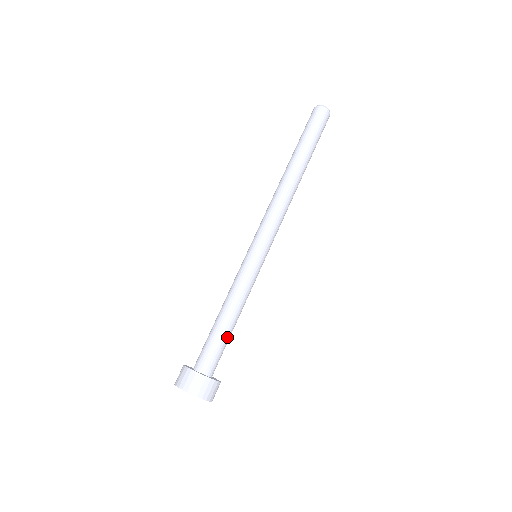
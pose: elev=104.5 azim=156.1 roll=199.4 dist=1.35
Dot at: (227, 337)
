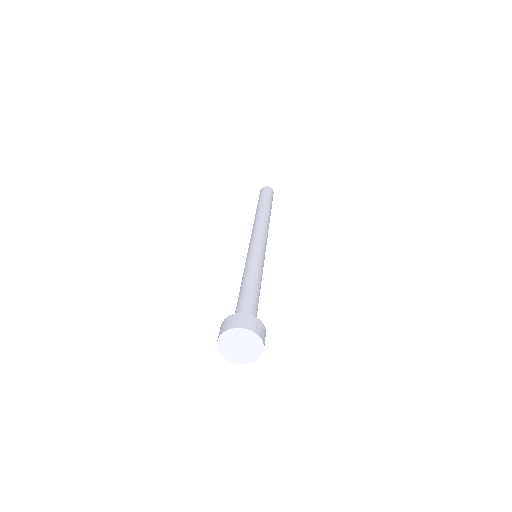
Dot at: occluded
